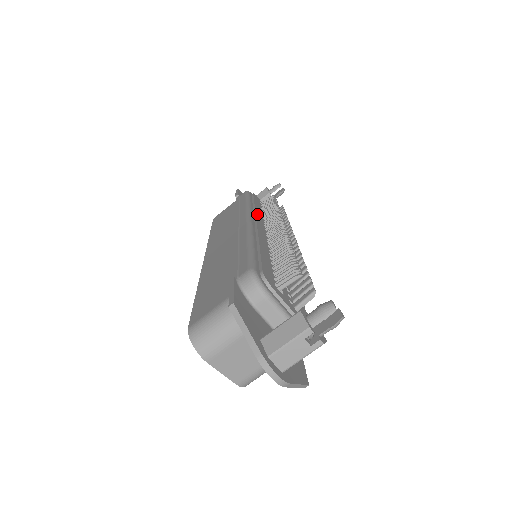
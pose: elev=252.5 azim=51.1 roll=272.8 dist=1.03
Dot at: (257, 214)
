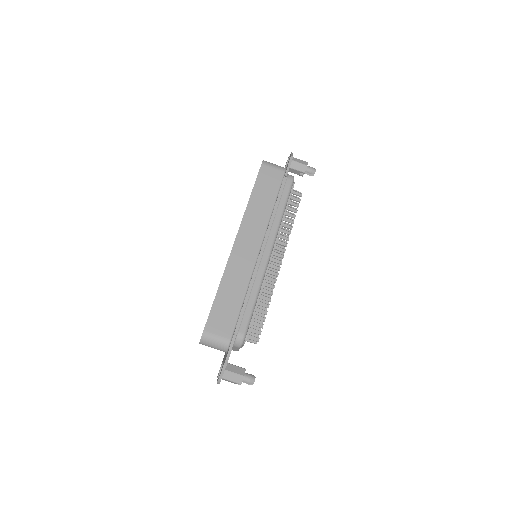
Dot at: occluded
